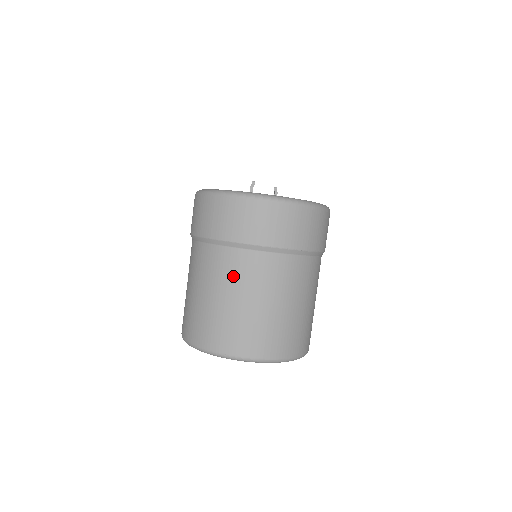
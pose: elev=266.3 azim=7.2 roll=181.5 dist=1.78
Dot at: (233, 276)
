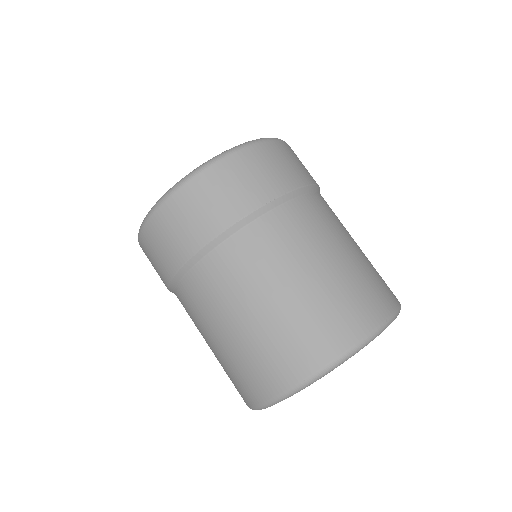
Dot at: (235, 283)
